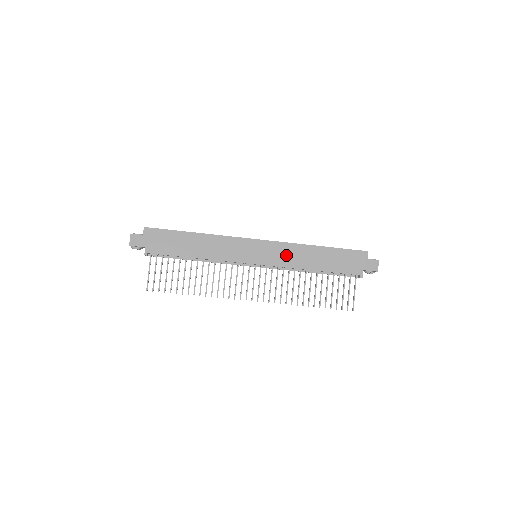
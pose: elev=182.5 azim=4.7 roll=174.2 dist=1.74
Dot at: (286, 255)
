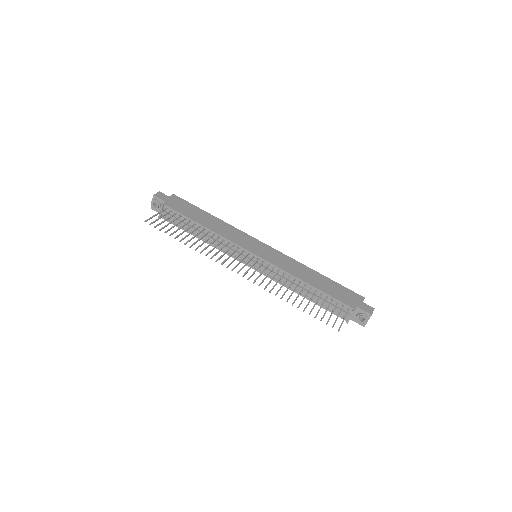
Dot at: (285, 263)
